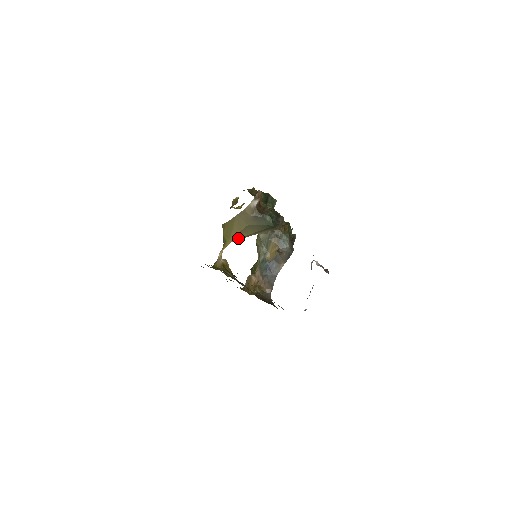
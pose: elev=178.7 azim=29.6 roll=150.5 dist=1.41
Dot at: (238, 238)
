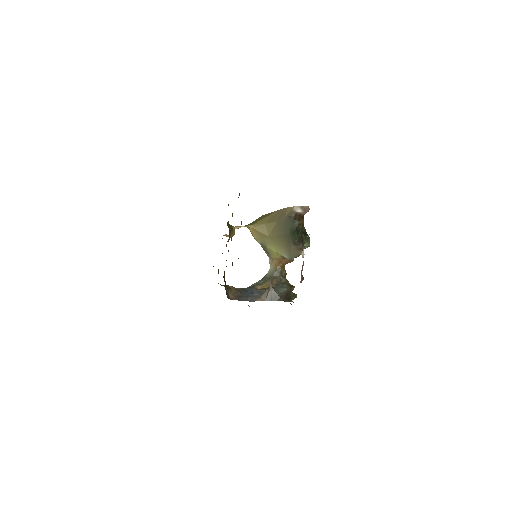
Dot at: (260, 230)
